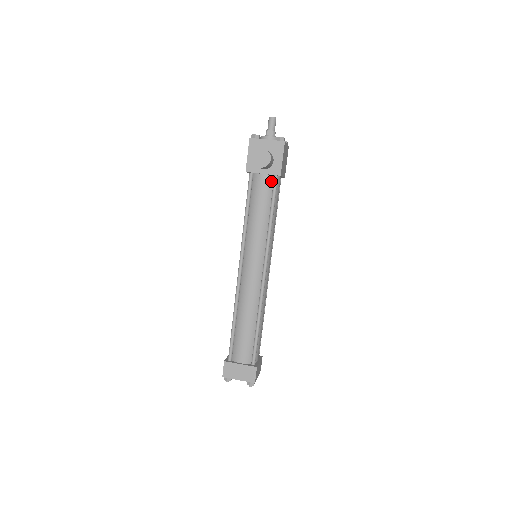
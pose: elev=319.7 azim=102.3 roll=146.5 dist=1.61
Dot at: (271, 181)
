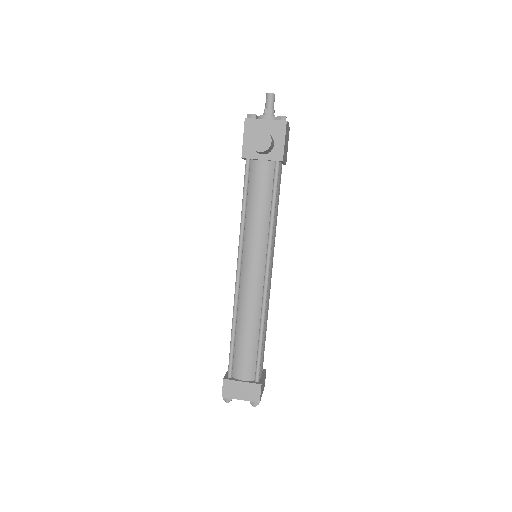
Dot at: (271, 168)
